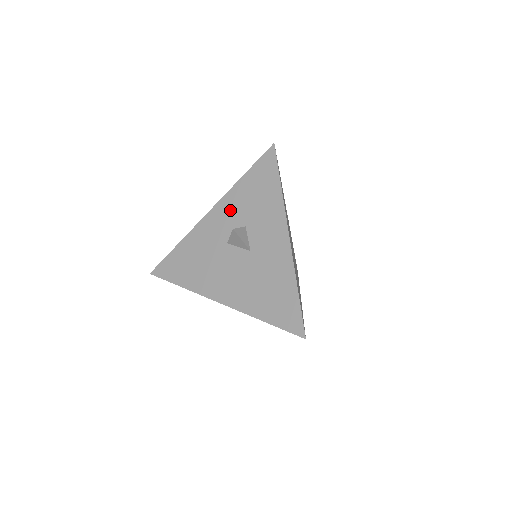
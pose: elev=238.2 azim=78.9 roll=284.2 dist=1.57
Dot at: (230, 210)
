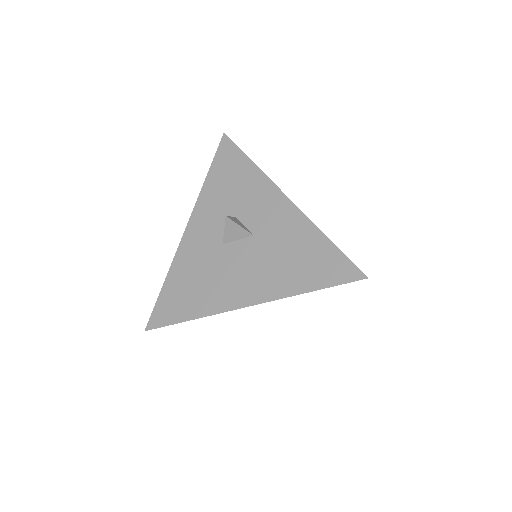
Dot at: (209, 213)
